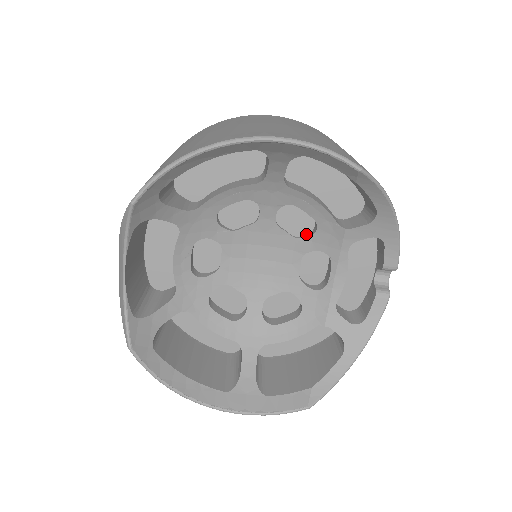
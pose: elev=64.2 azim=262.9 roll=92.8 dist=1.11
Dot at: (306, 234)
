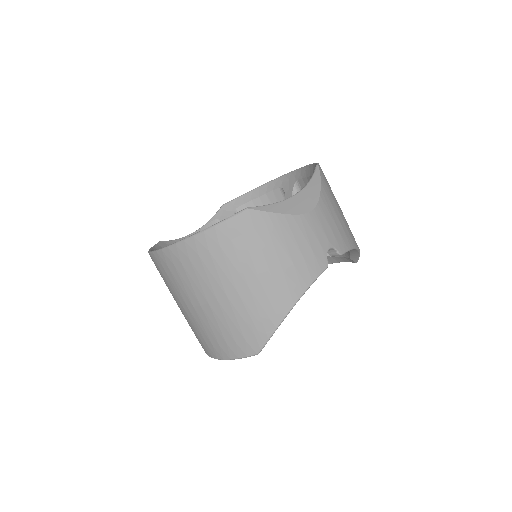
Dot at: occluded
